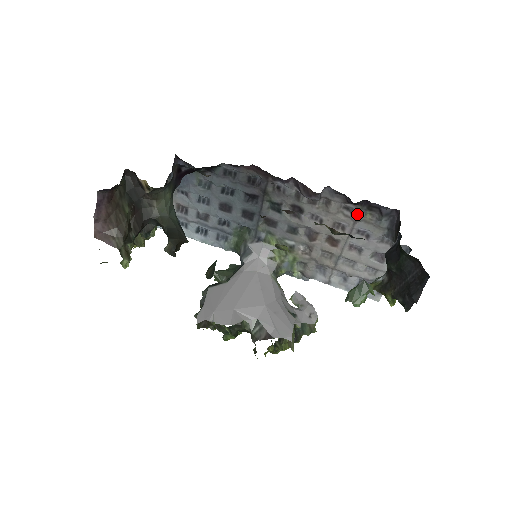
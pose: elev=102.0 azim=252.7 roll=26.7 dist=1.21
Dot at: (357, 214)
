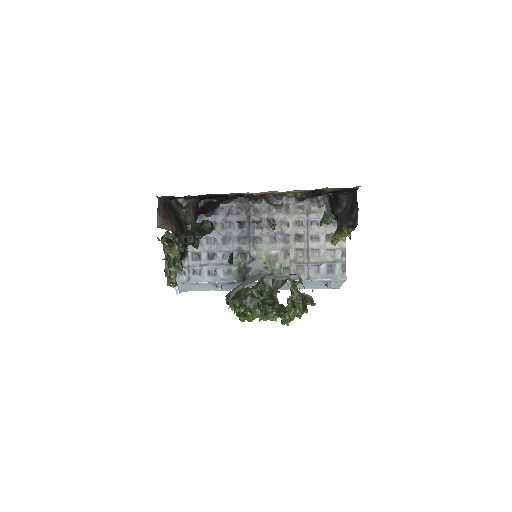
Dot at: (306, 208)
